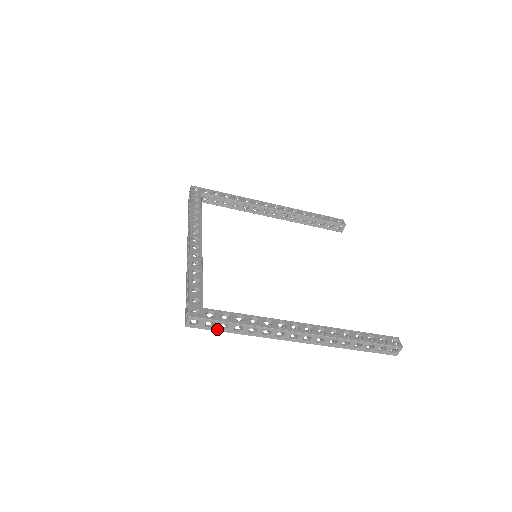
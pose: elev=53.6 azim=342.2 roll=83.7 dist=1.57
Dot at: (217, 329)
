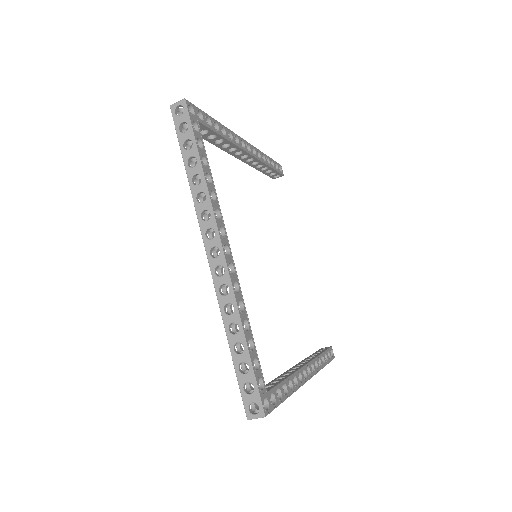
Dot at: occluded
